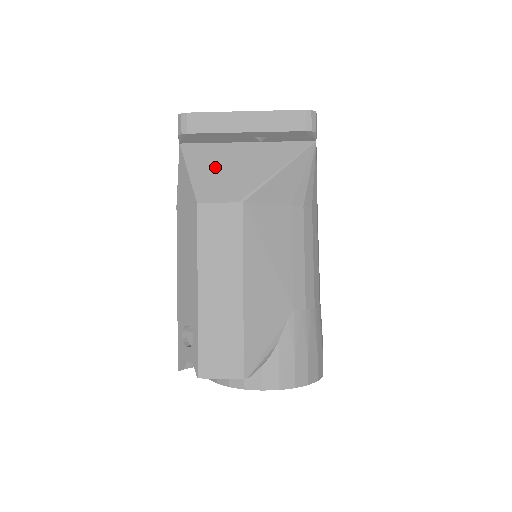
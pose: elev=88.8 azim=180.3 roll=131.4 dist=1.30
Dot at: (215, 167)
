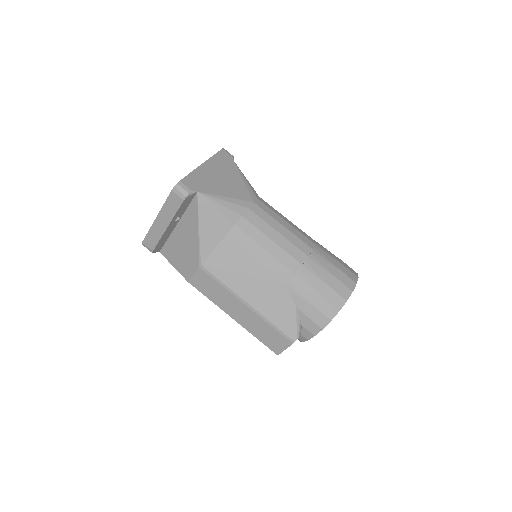
Dot at: (178, 254)
